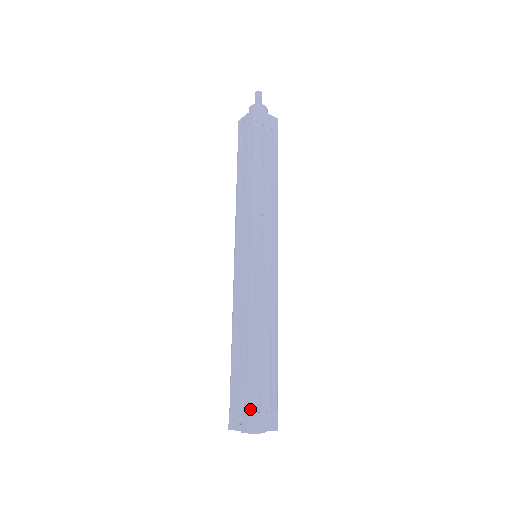
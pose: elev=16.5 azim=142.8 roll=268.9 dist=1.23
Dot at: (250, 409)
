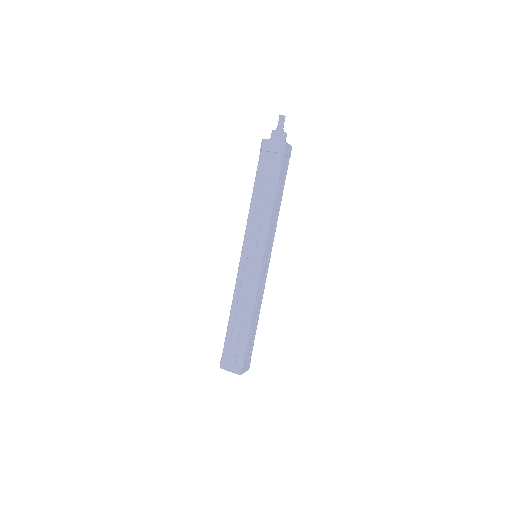
Dot at: (222, 355)
